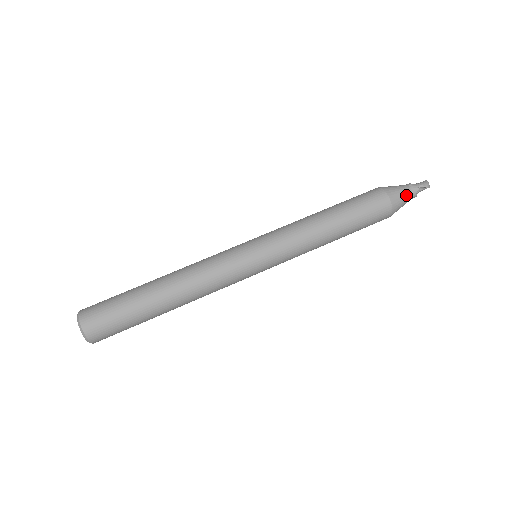
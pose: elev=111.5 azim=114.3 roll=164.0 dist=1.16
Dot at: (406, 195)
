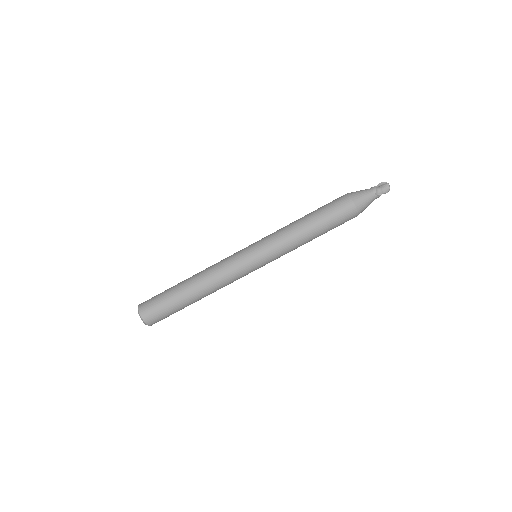
Dot at: (370, 203)
